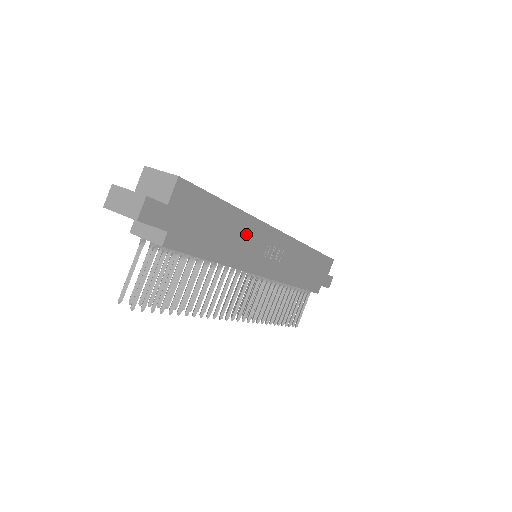
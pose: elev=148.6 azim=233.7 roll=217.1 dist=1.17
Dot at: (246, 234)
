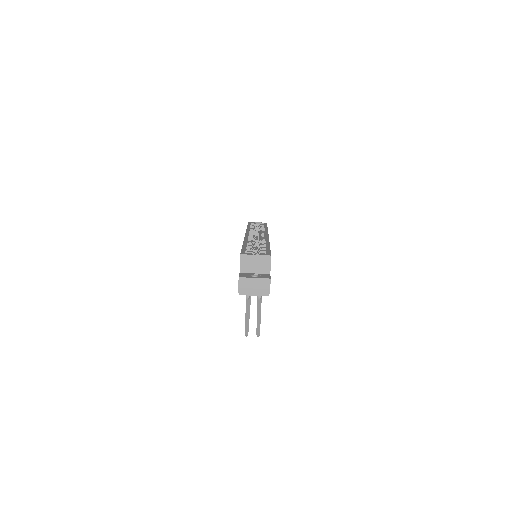
Dot at: occluded
